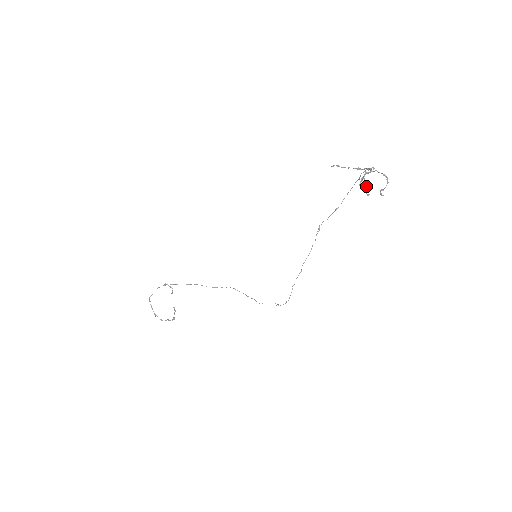
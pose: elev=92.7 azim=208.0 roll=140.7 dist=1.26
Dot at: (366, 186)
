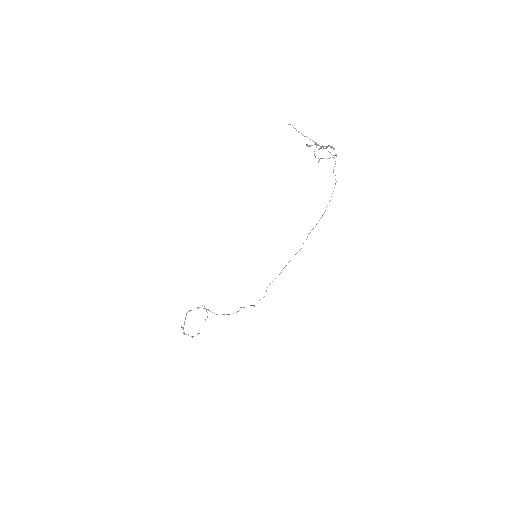
Dot at: (311, 145)
